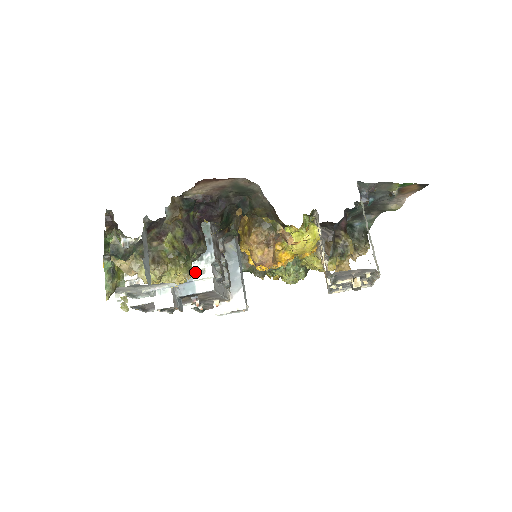
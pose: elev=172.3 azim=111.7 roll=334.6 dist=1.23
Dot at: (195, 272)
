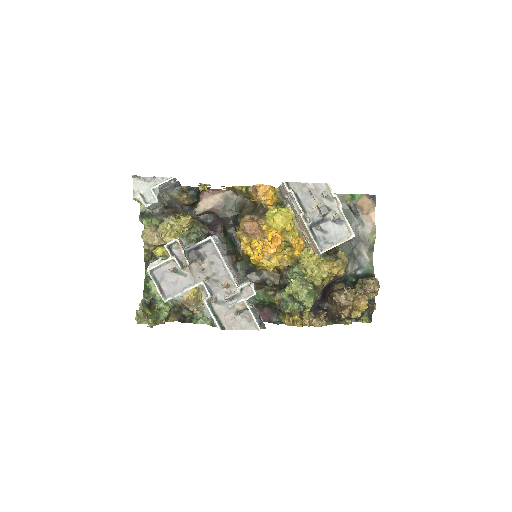
Dot at: occluded
